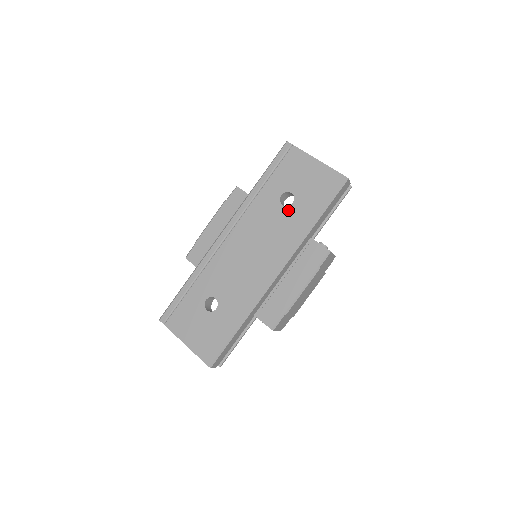
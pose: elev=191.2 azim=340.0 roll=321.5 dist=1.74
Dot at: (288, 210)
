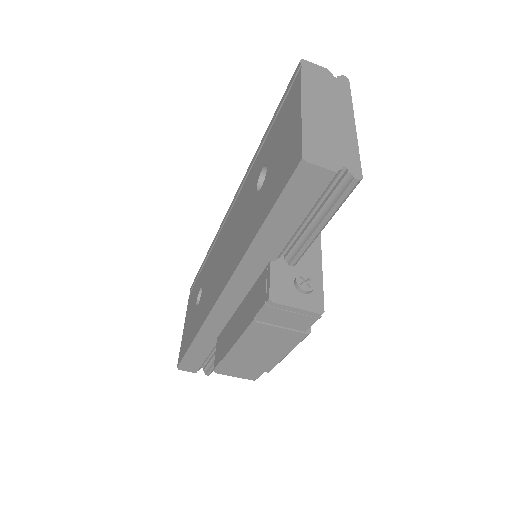
Dot at: (255, 199)
